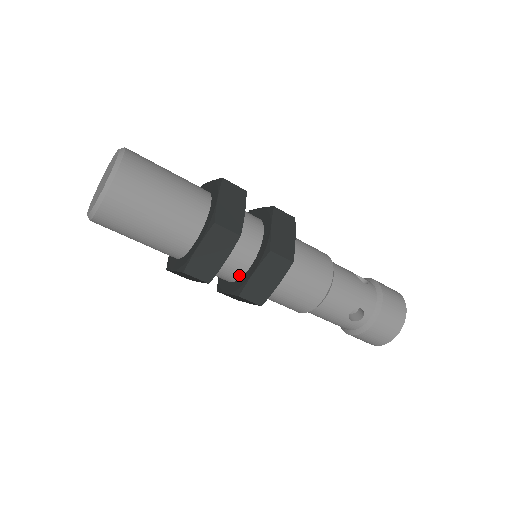
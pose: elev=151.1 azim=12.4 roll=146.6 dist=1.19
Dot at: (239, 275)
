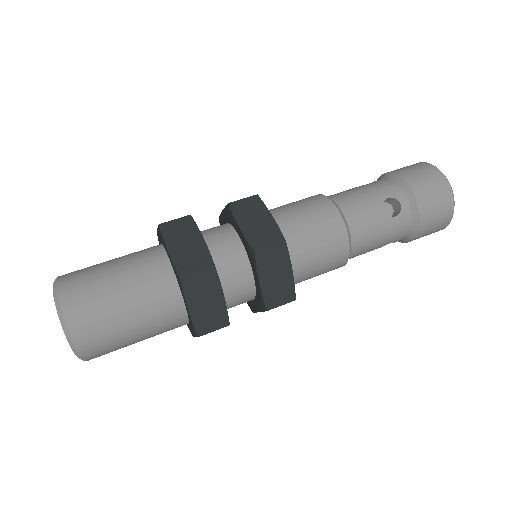
Dot at: occluded
